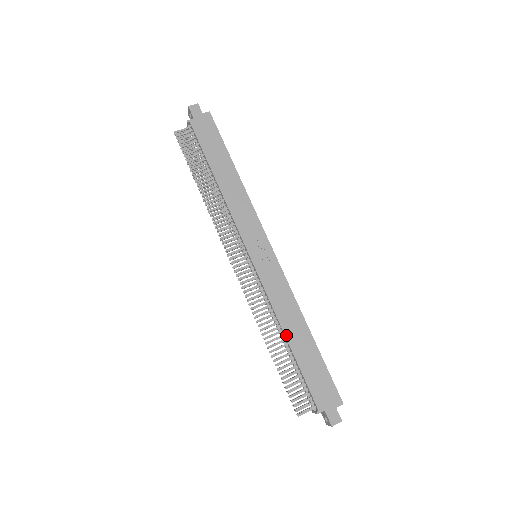
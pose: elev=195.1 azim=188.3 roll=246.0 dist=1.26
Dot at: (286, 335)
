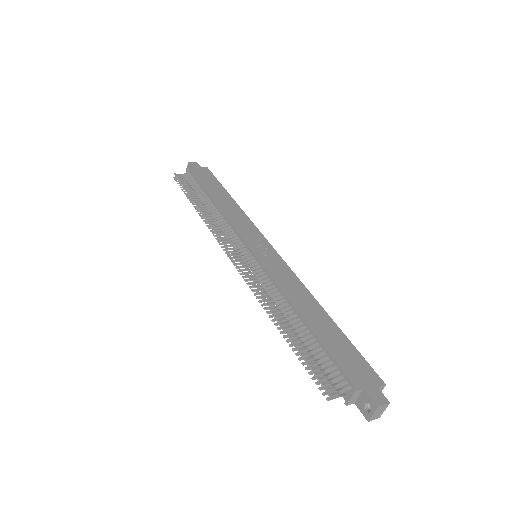
Dot at: (299, 312)
